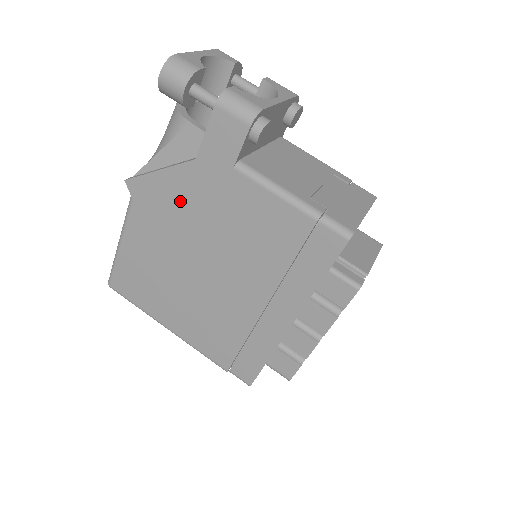
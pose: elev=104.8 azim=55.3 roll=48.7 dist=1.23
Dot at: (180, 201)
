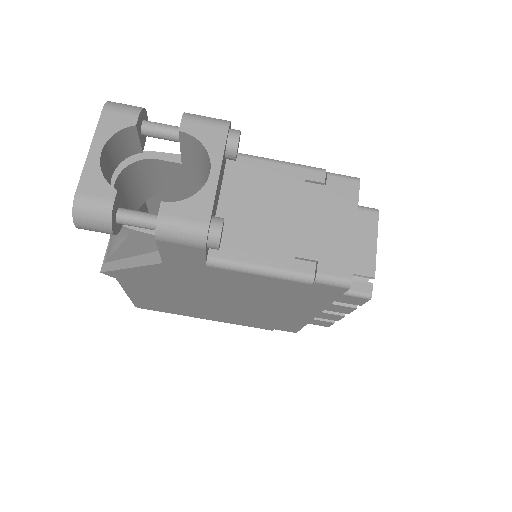
Dot at: (166, 279)
